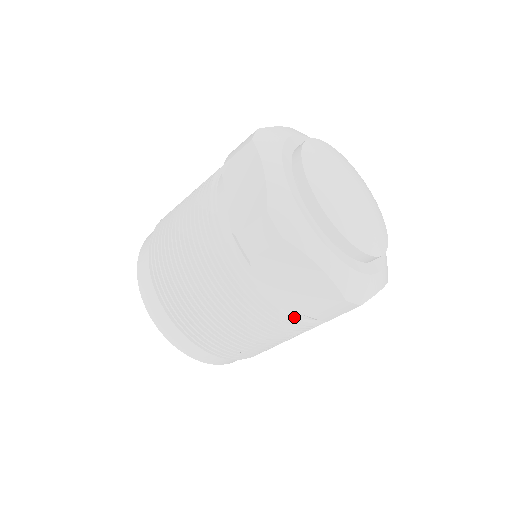
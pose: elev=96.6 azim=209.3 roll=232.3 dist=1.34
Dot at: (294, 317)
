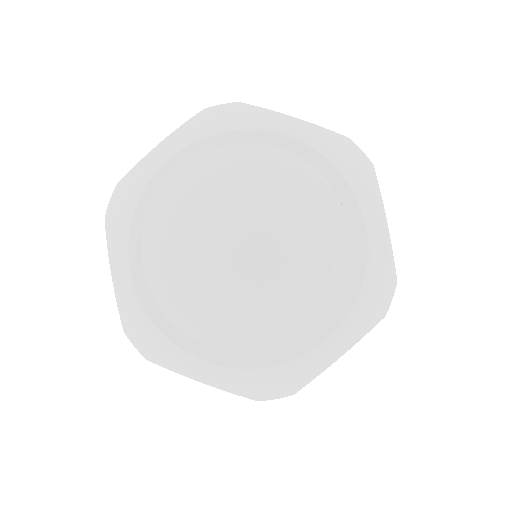
Dot at: occluded
